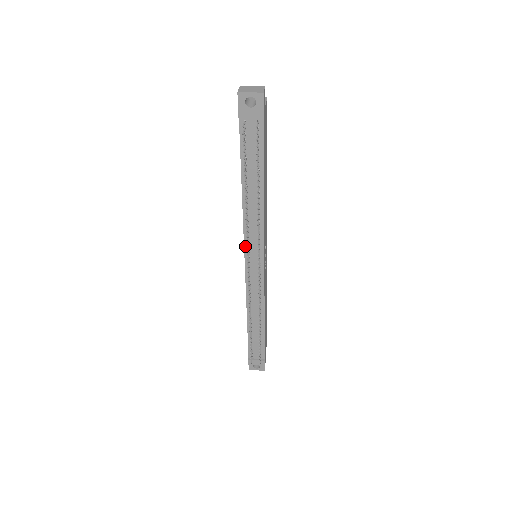
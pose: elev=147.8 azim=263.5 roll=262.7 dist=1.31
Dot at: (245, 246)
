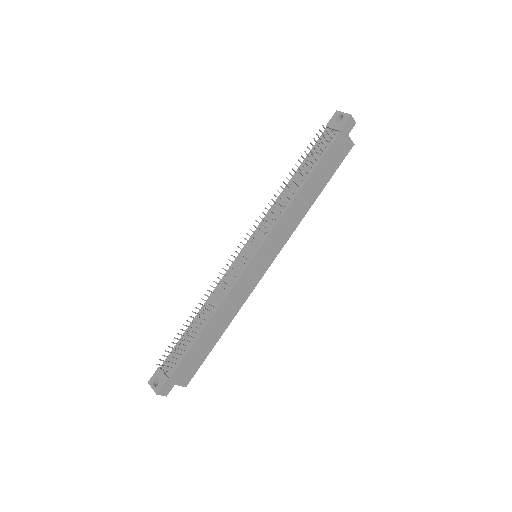
Dot at: (256, 230)
